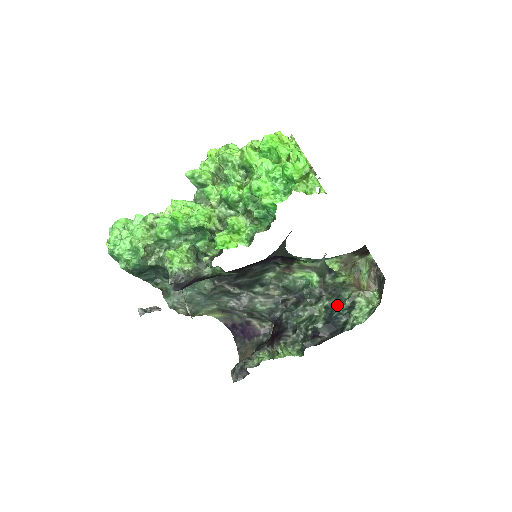
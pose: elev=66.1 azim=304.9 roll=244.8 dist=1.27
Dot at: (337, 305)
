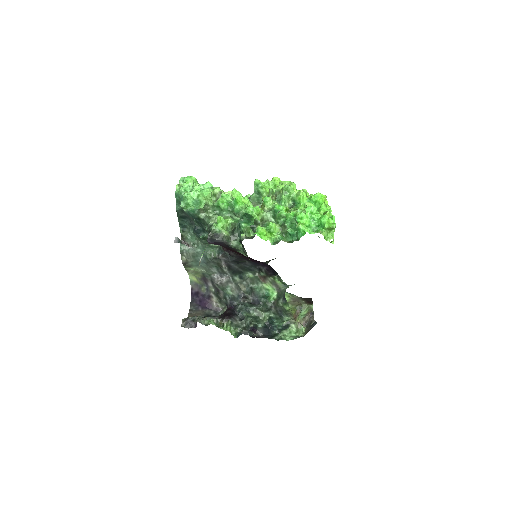
Dot at: (278, 321)
